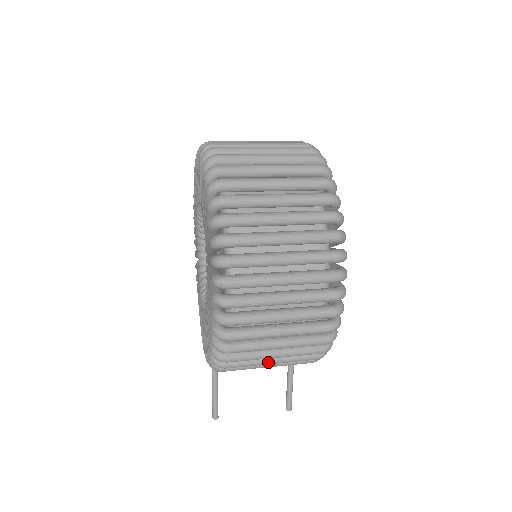
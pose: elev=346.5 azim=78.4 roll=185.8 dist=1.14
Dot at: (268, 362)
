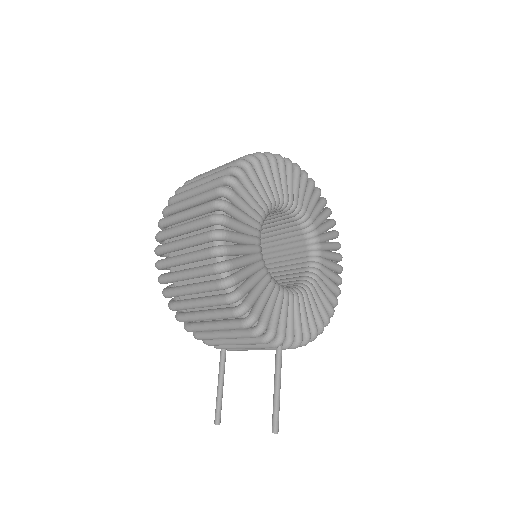
Dot at: (193, 303)
